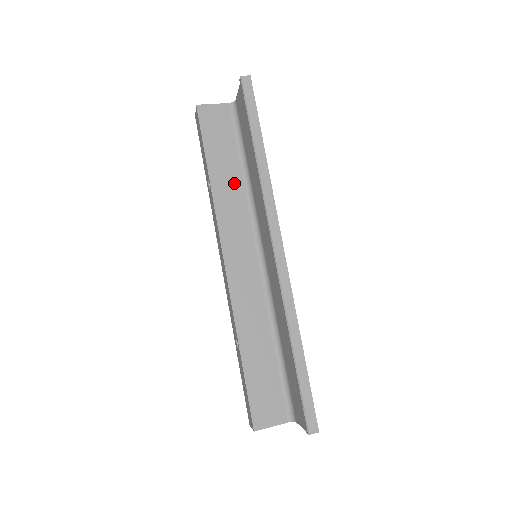
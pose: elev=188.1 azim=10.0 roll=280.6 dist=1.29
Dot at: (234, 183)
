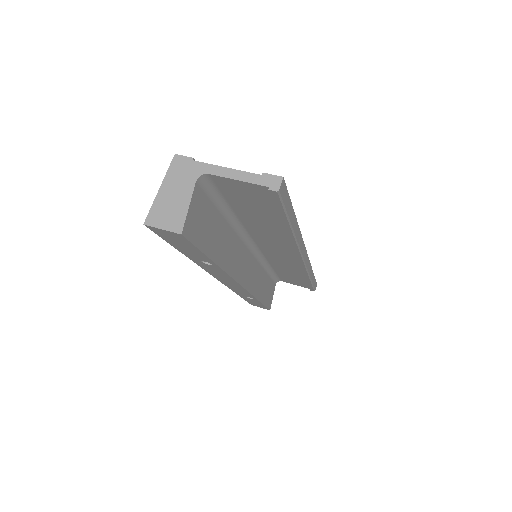
Dot at: (227, 238)
